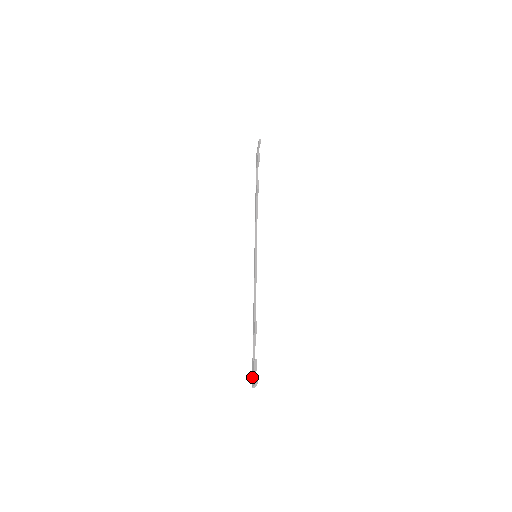
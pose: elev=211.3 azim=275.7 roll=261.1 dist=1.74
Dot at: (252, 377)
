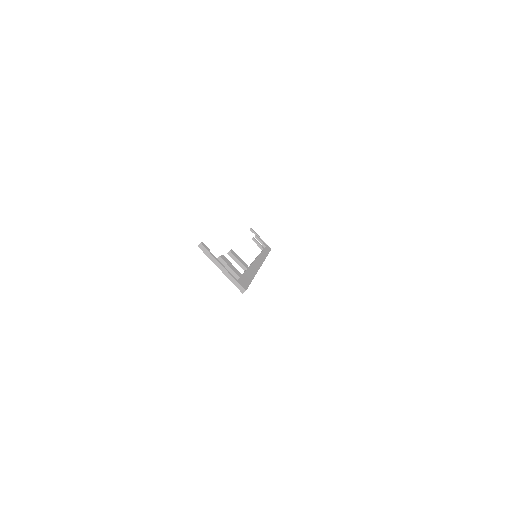
Dot at: occluded
